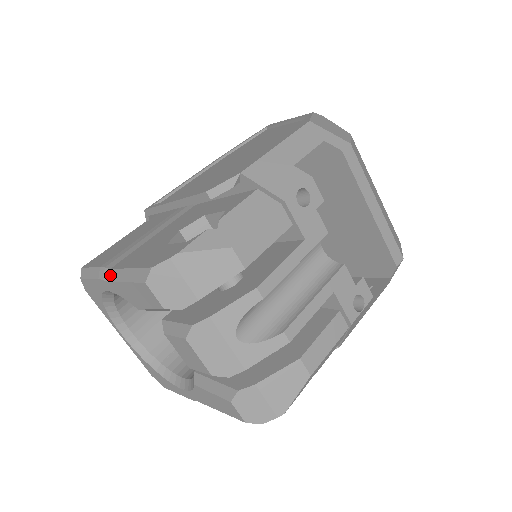
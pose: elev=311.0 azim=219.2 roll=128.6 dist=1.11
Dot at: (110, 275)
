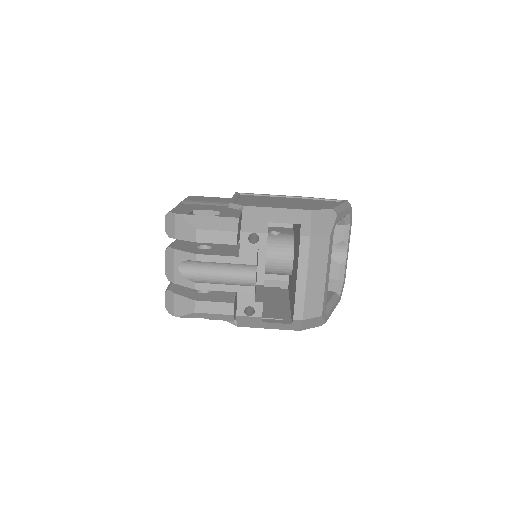
Dot at: occluded
